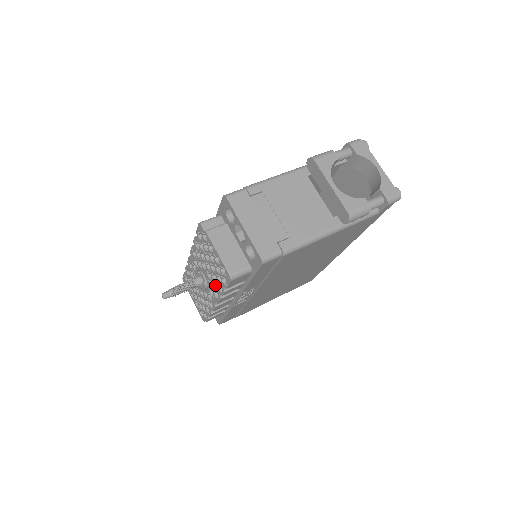
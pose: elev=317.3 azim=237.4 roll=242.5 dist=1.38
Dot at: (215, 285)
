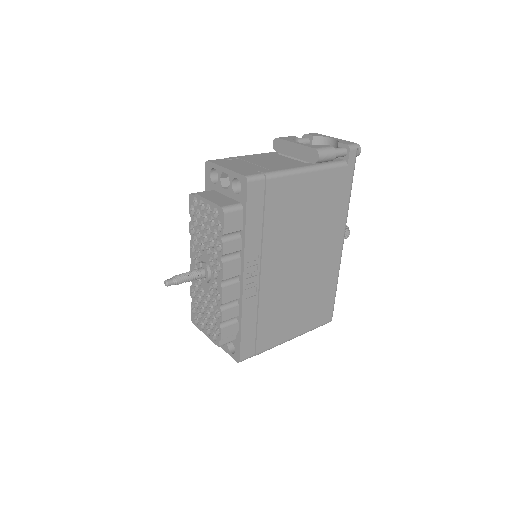
Dot at: (216, 258)
